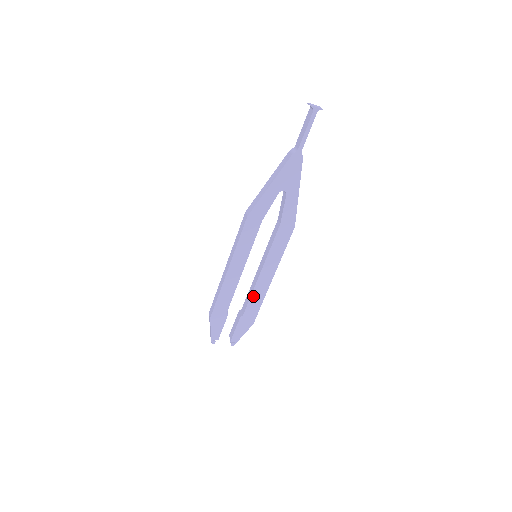
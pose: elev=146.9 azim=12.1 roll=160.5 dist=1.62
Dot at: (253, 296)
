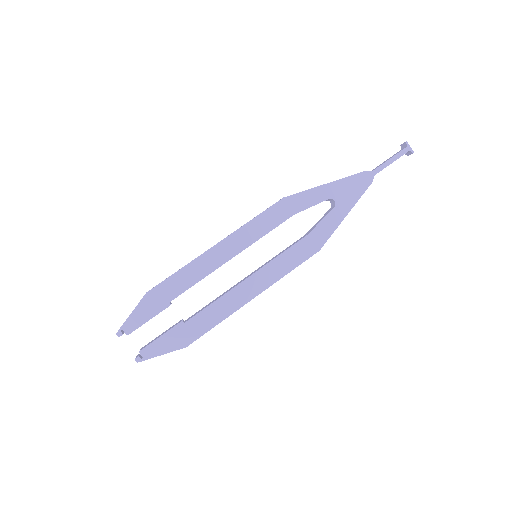
Dot at: (217, 304)
